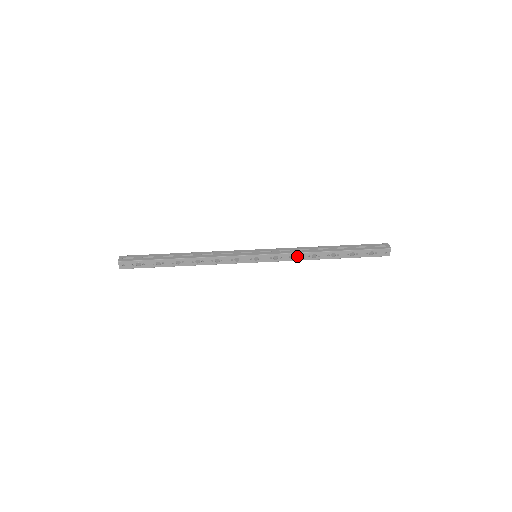
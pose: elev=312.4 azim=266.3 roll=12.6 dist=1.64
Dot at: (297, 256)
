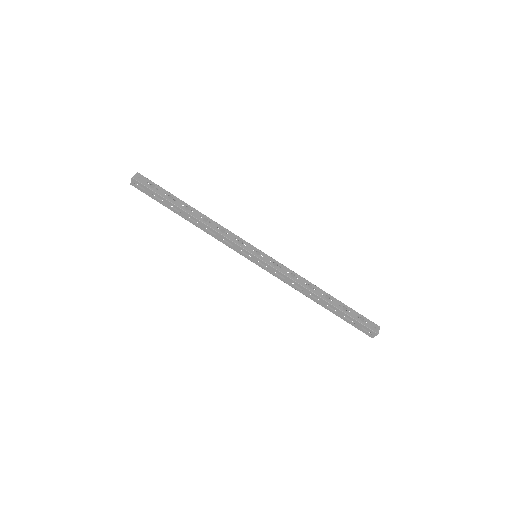
Dot at: occluded
